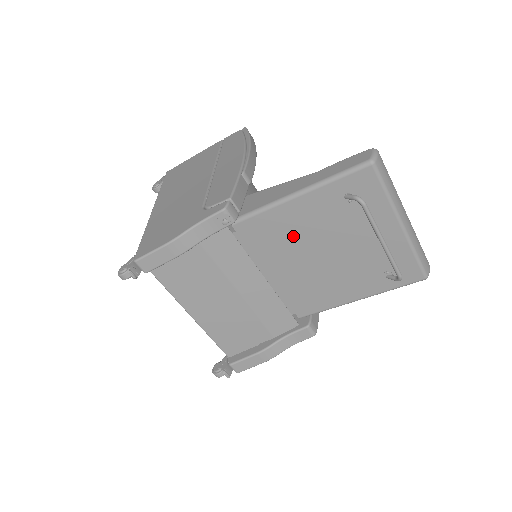
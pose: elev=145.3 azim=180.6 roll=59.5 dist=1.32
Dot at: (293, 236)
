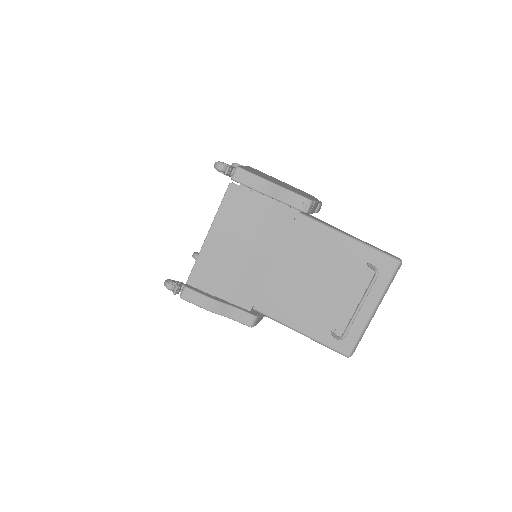
Dot at: (318, 256)
